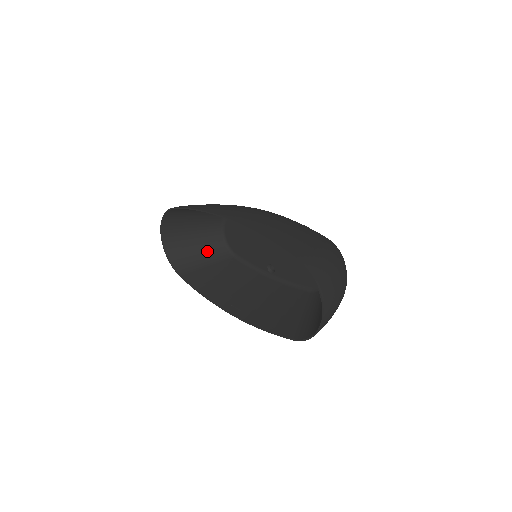
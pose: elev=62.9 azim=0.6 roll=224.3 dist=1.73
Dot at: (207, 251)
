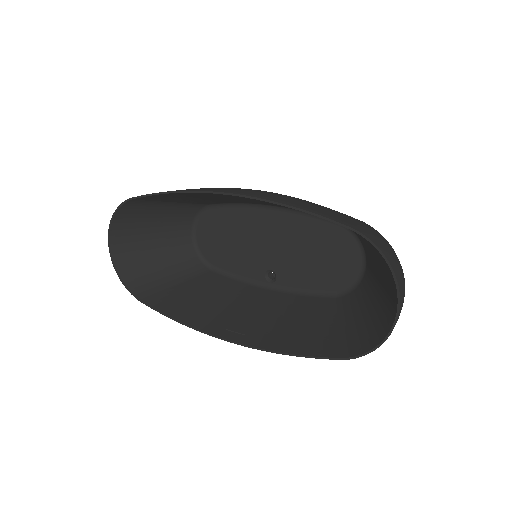
Dot at: (174, 265)
